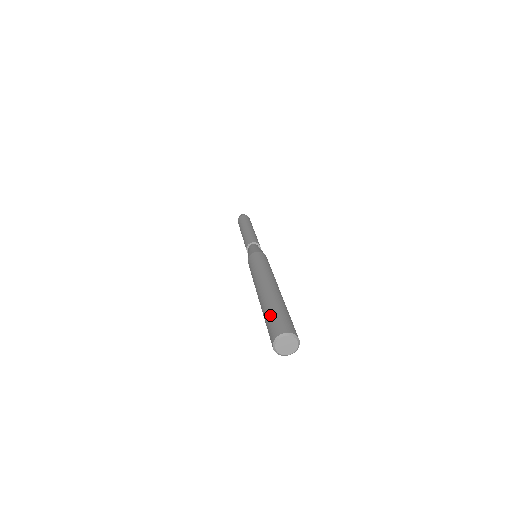
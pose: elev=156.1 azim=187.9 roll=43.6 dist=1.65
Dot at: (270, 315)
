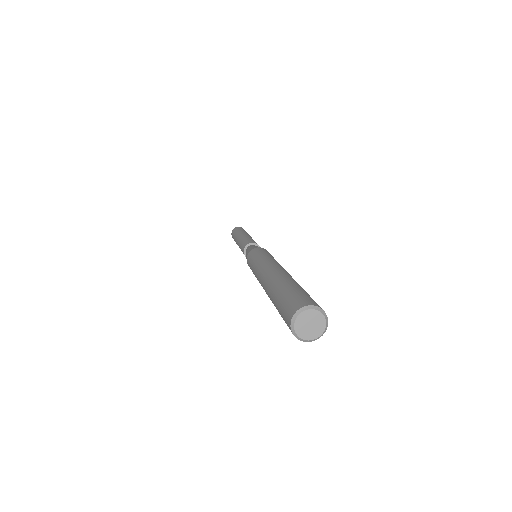
Dot at: (279, 298)
